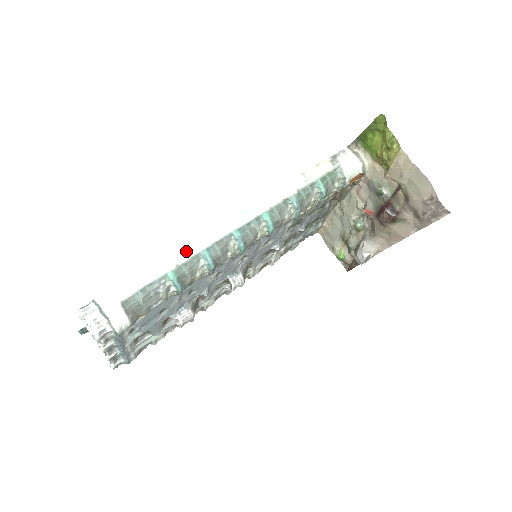
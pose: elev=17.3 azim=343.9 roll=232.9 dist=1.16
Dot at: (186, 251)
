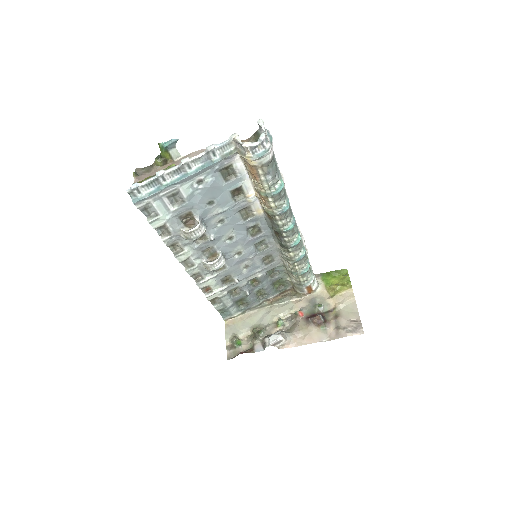
Dot at: occluded
